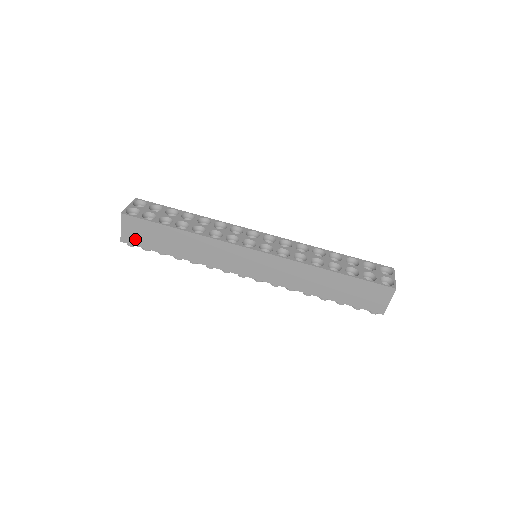
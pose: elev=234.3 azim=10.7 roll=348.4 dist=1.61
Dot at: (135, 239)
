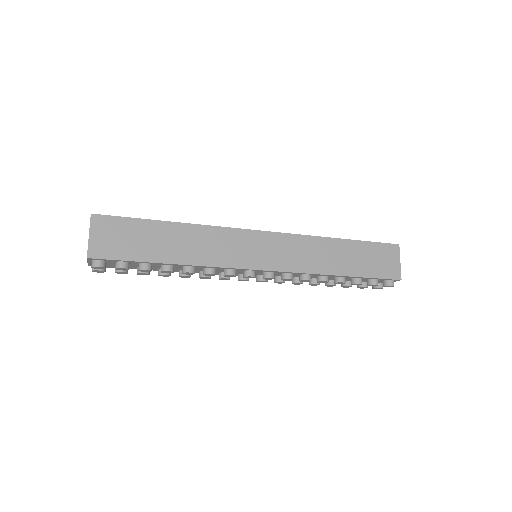
Dot at: (110, 249)
